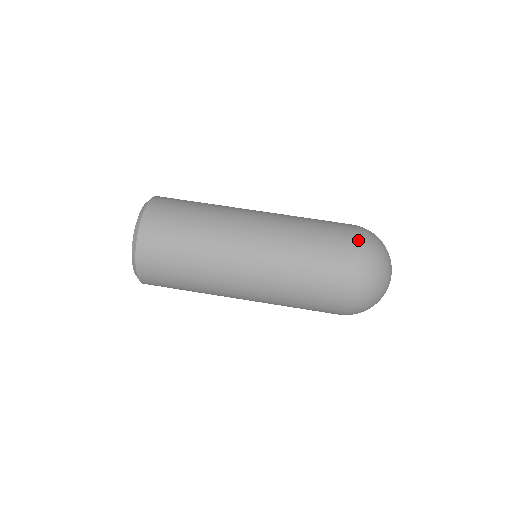
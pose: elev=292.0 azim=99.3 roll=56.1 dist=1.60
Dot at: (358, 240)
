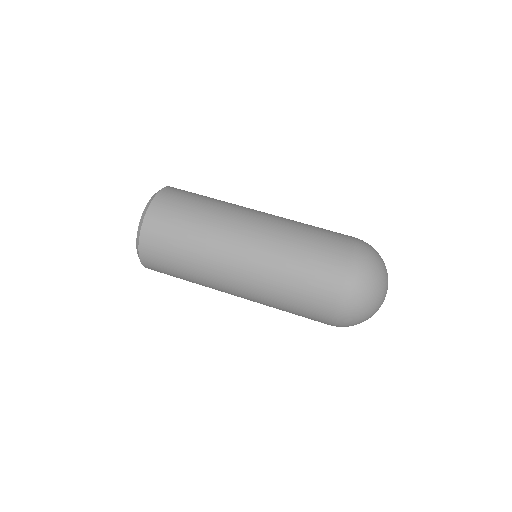
Dot at: (357, 241)
